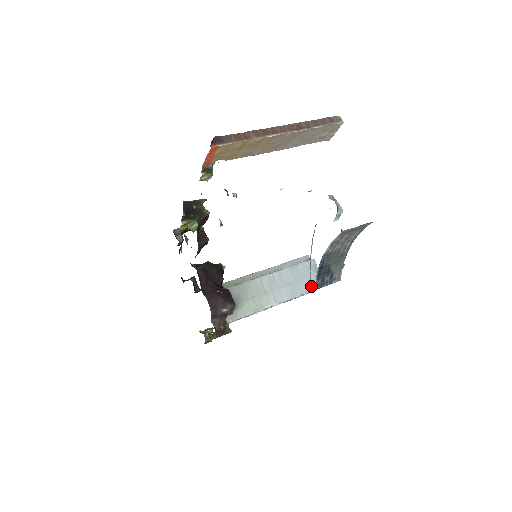
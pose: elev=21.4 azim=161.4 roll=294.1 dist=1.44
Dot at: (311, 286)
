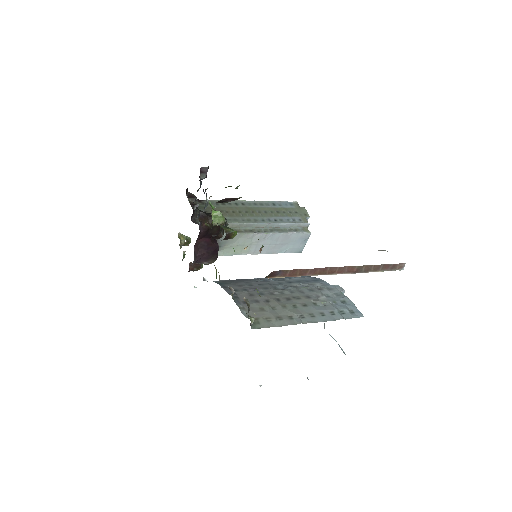
Dot at: occluded
